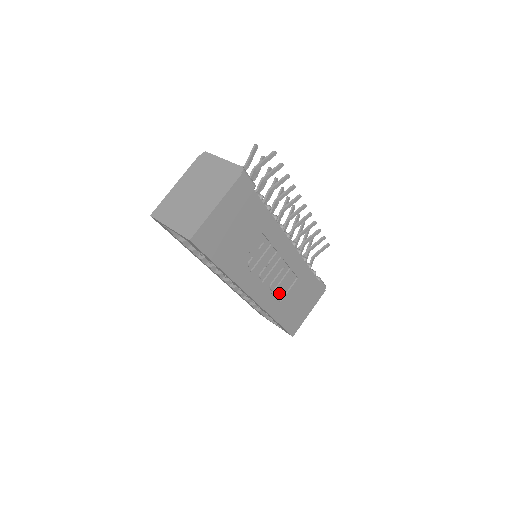
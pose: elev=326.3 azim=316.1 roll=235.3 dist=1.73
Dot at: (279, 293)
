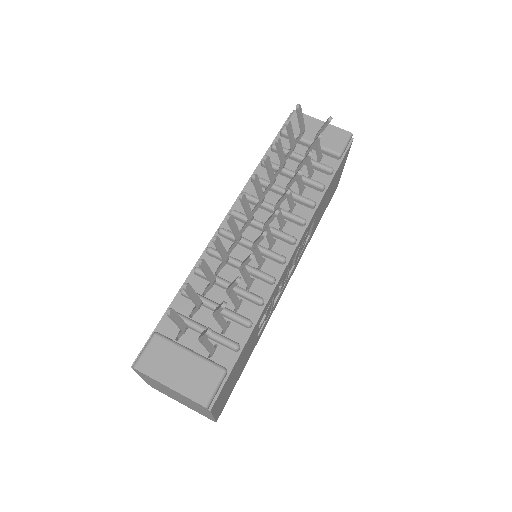
Dot at: (304, 244)
